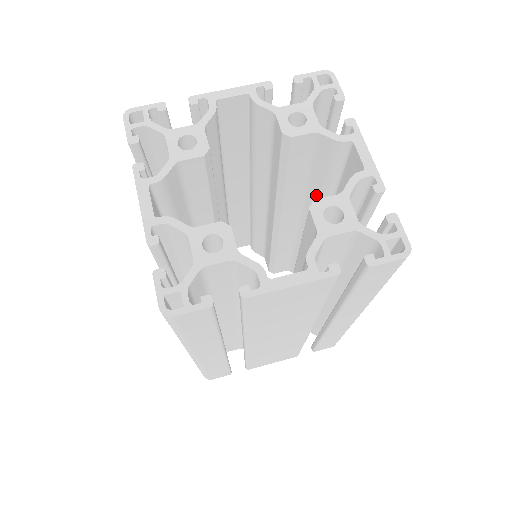
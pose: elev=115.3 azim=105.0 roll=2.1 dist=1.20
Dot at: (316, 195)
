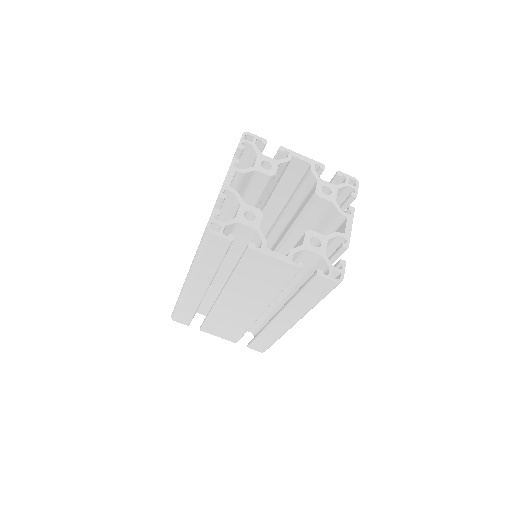
Dot at: occluded
